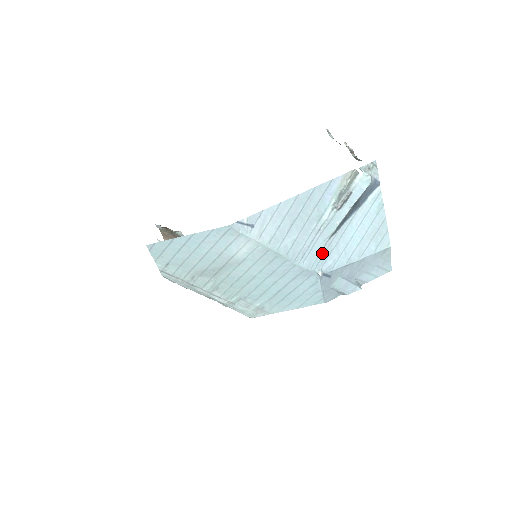
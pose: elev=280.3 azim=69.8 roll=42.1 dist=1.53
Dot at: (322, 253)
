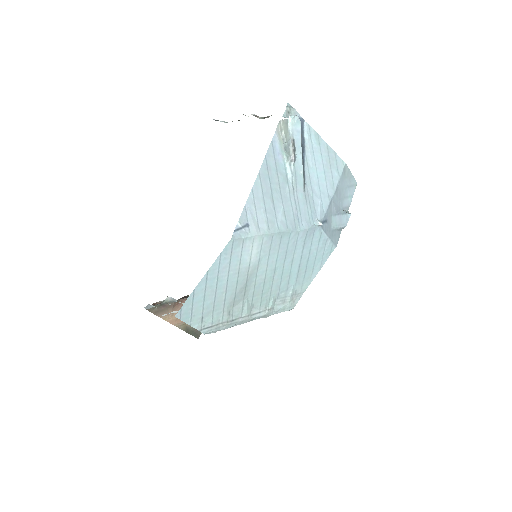
Dot at: (308, 206)
